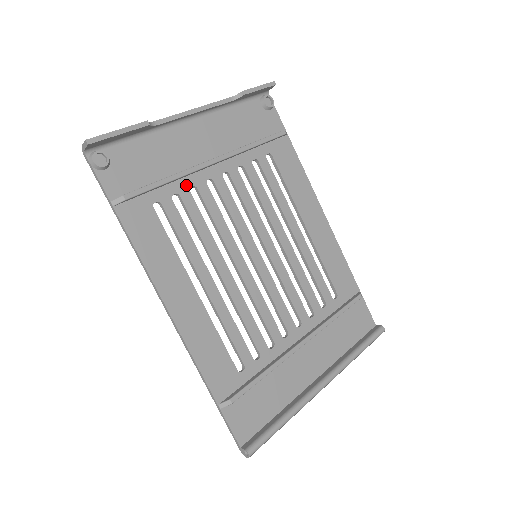
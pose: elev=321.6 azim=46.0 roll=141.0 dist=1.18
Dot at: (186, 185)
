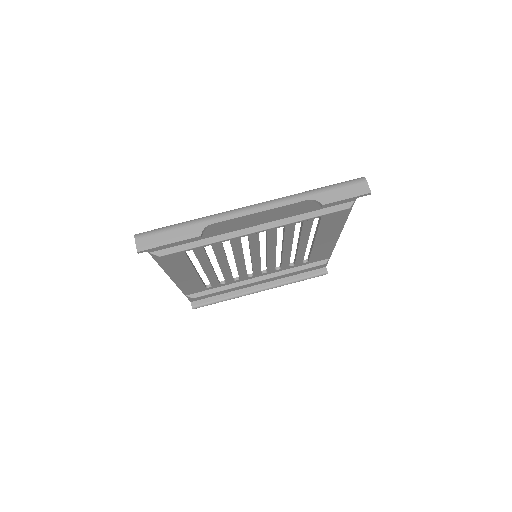
Dot at: occluded
